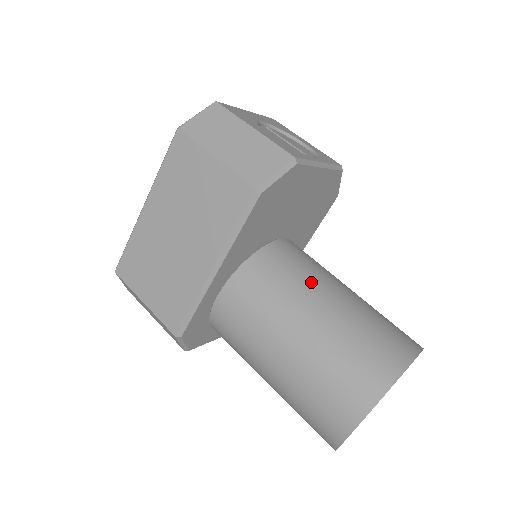
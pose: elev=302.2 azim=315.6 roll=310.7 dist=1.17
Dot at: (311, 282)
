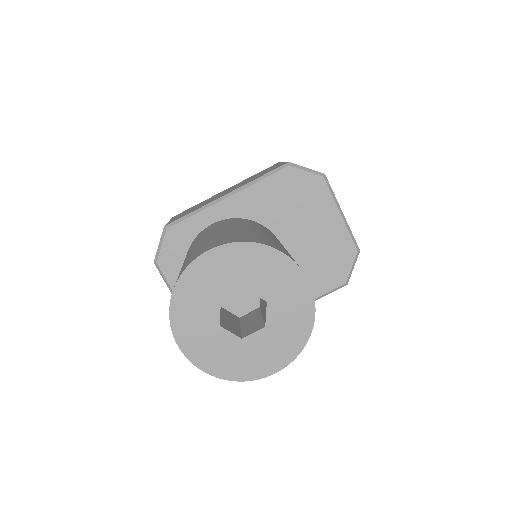
Dot at: occluded
